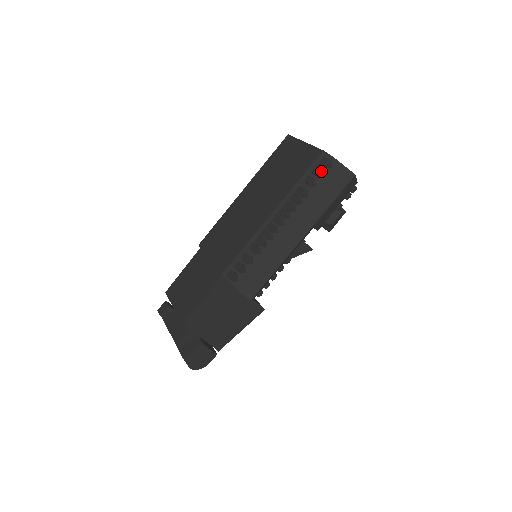
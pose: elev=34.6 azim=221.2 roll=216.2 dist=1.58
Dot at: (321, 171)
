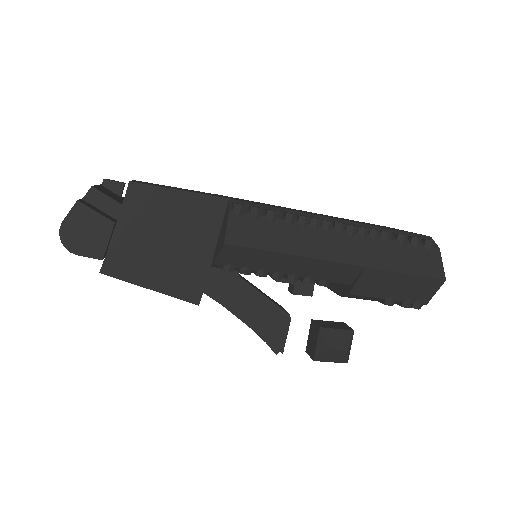
Dot at: (420, 239)
